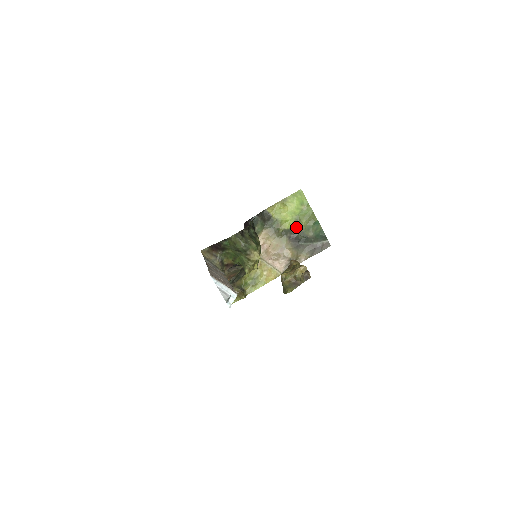
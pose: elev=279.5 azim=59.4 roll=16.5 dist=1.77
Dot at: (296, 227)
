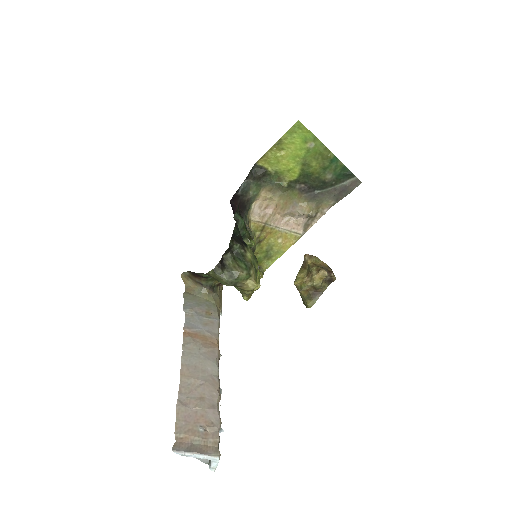
Dot at: (305, 174)
